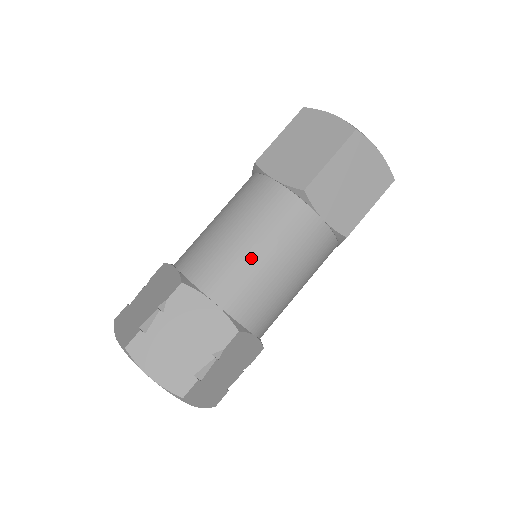
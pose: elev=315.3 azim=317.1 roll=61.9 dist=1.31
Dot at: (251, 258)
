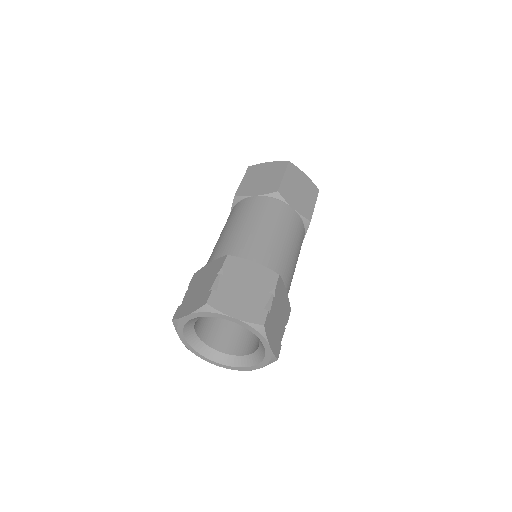
Dot at: (264, 233)
